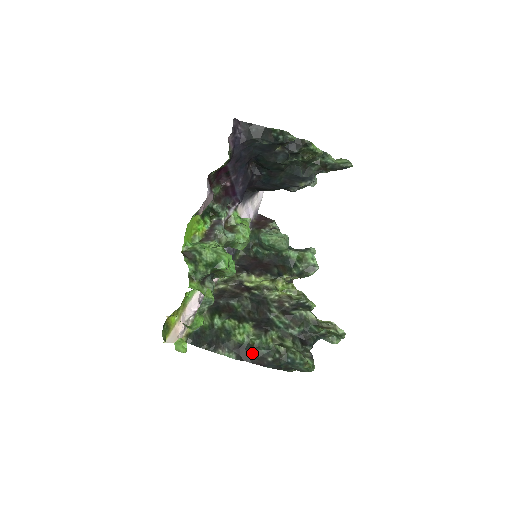
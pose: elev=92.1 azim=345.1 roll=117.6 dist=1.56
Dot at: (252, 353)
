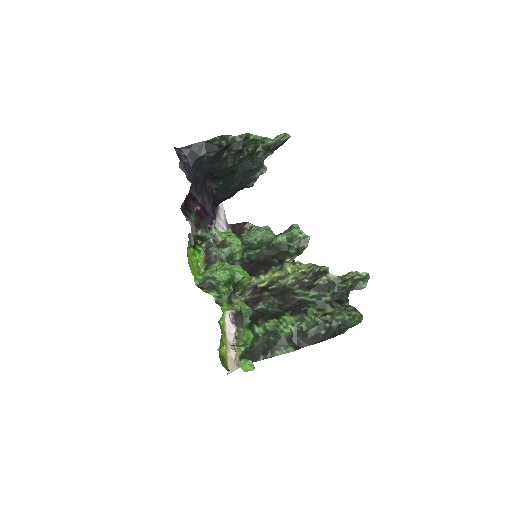
Dot at: (305, 337)
